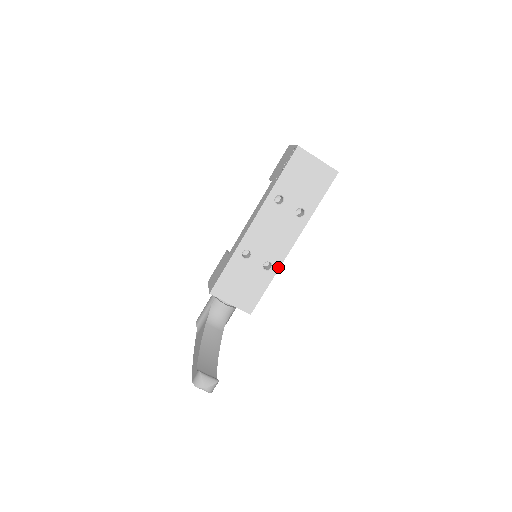
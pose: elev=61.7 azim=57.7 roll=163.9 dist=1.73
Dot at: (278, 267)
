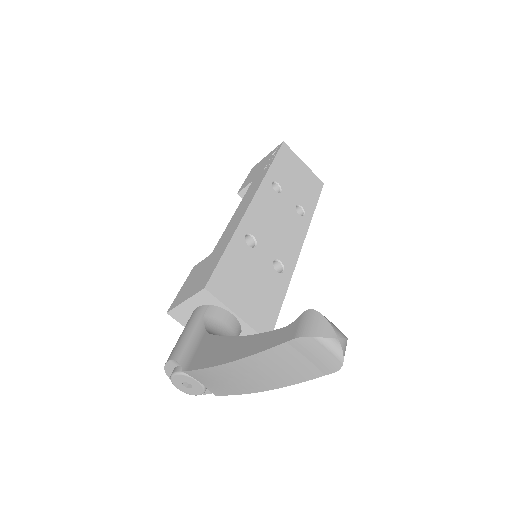
Dot at: (291, 272)
